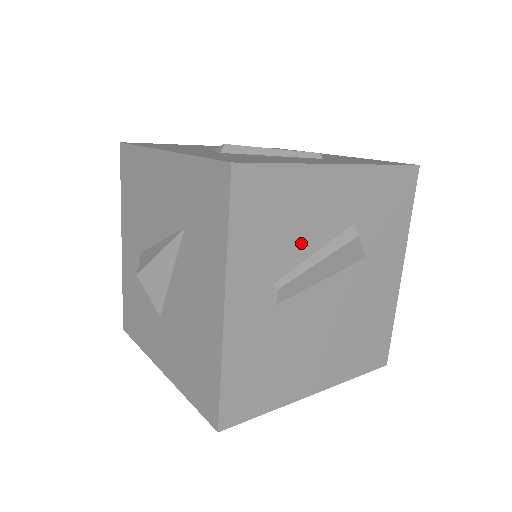
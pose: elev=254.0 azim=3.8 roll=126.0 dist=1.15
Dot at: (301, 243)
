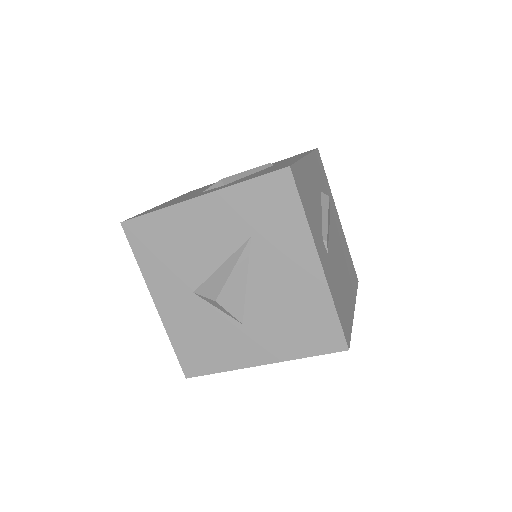
Dot at: (317, 210)
